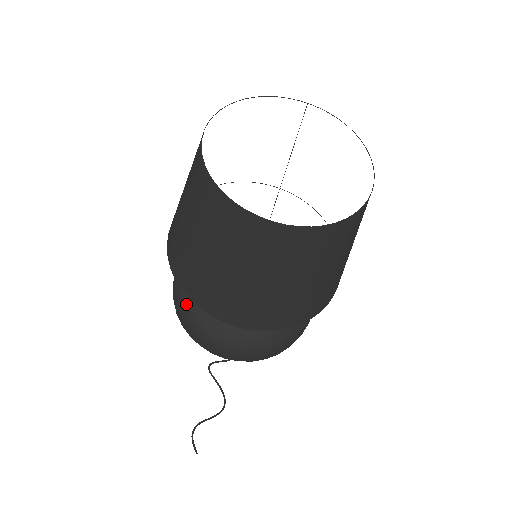
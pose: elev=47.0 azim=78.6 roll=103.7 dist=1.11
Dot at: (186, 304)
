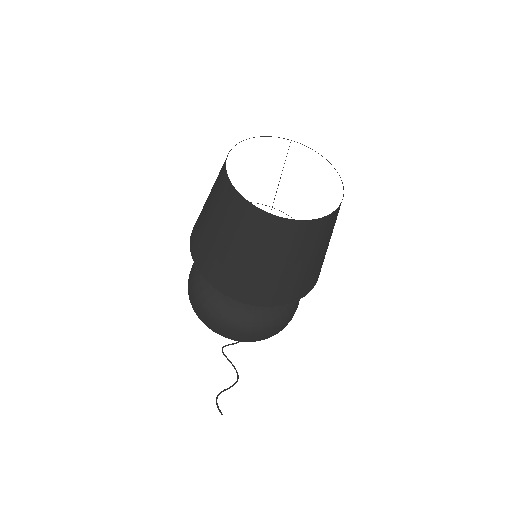
Dot at: (204, 298)
